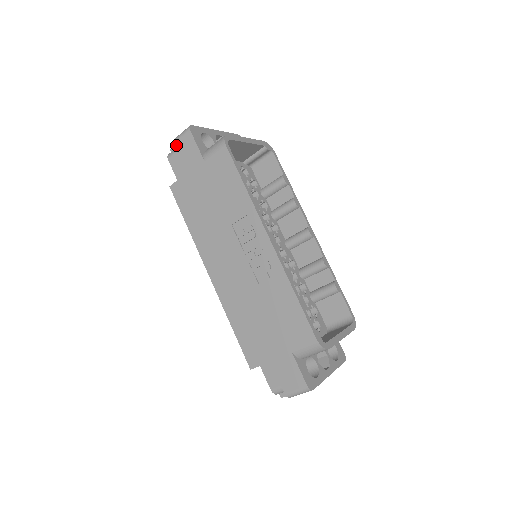
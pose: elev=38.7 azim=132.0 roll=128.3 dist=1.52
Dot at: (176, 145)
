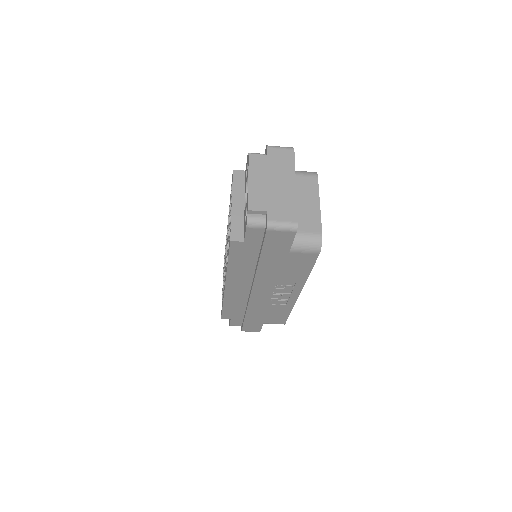
Dot at: (270, 233)
